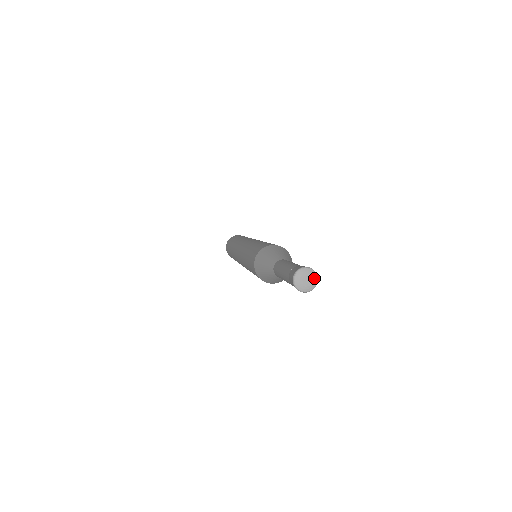
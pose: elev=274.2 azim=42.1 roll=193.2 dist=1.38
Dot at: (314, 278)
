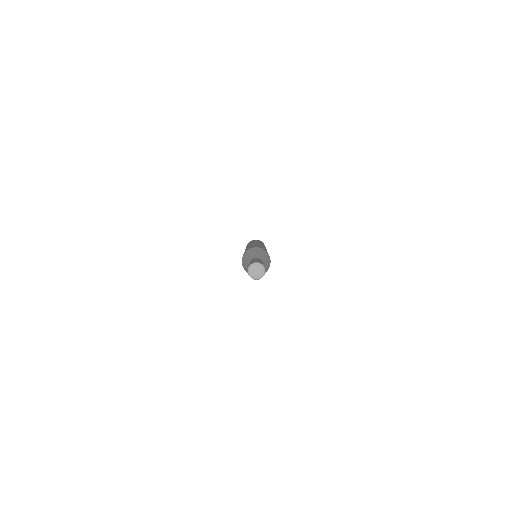
Dot at: (261, 274)
